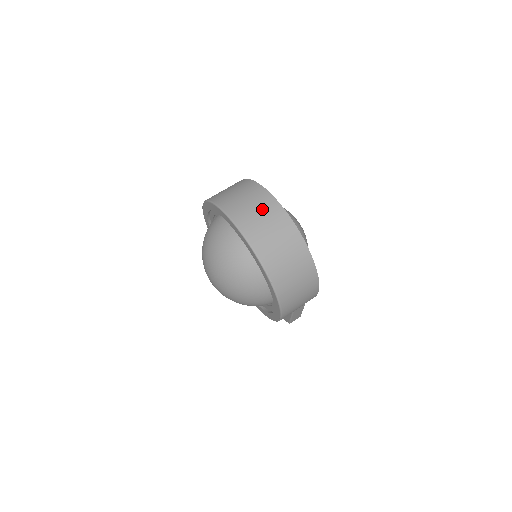
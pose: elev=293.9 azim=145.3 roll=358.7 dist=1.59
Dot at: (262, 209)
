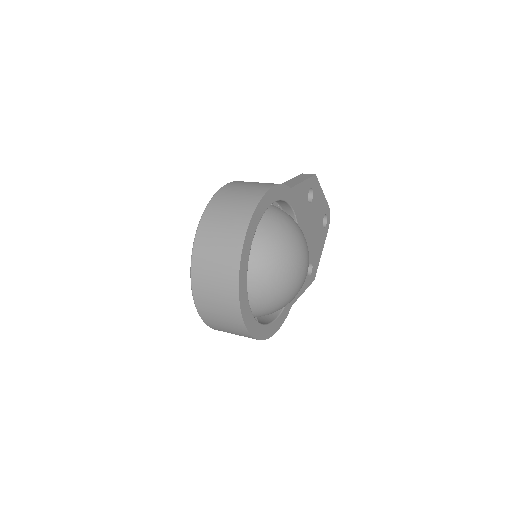
Dot at: (220, 285)
